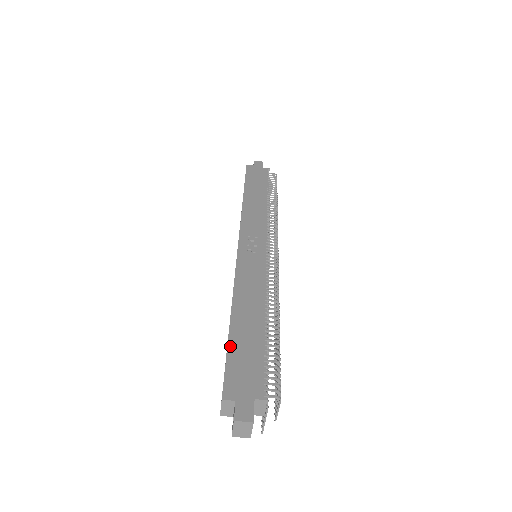
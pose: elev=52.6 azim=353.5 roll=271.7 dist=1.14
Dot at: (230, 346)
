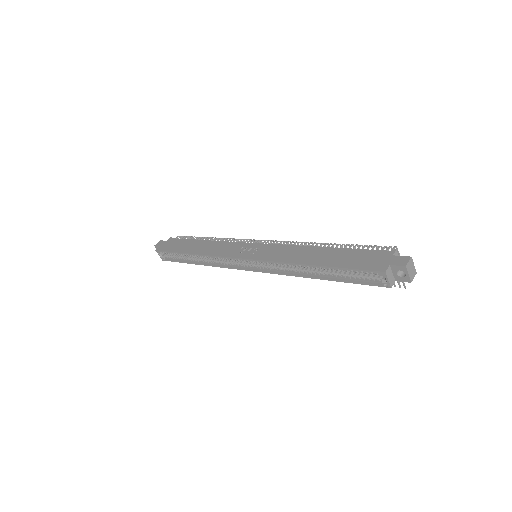
Dot at: (340, 266)
